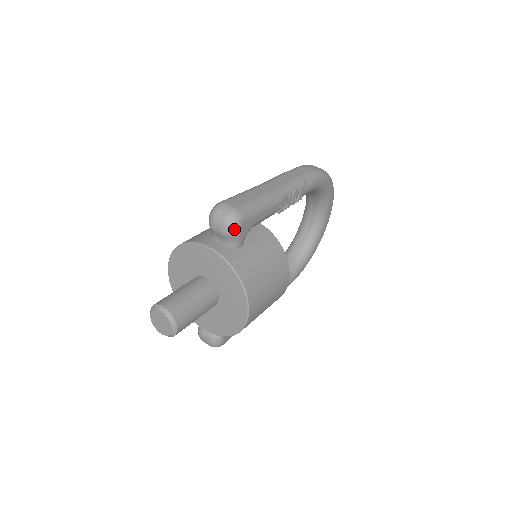
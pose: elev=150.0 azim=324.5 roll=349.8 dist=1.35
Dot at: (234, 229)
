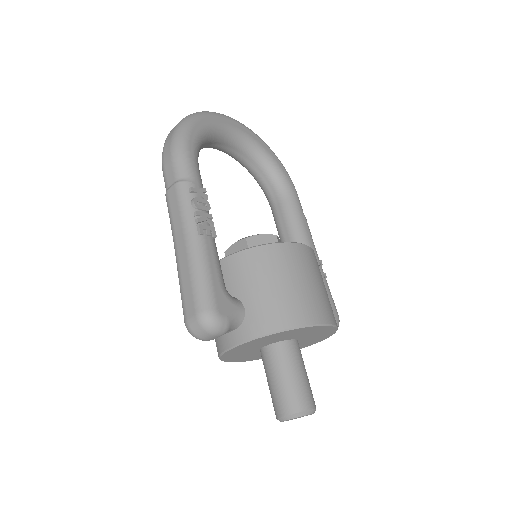
Dot at: (222, 324)
